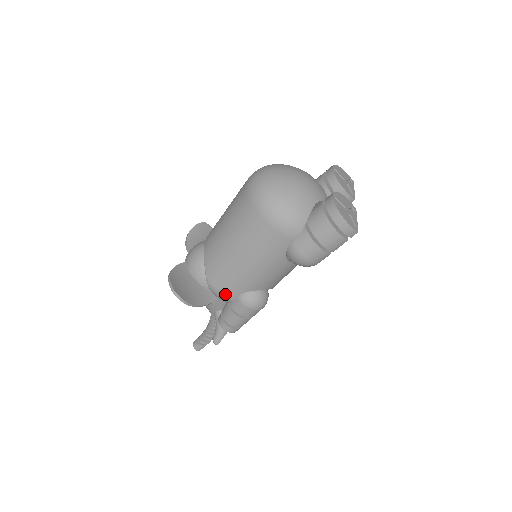
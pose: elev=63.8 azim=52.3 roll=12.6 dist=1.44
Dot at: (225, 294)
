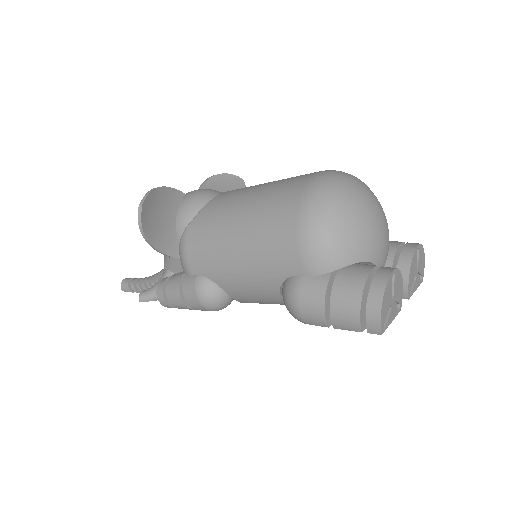
Dot at: (188, 260)
